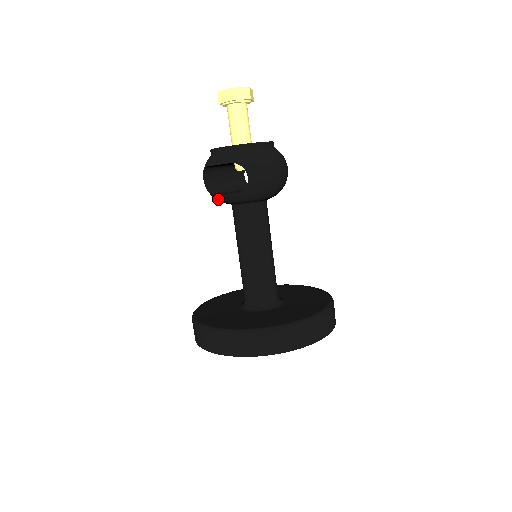
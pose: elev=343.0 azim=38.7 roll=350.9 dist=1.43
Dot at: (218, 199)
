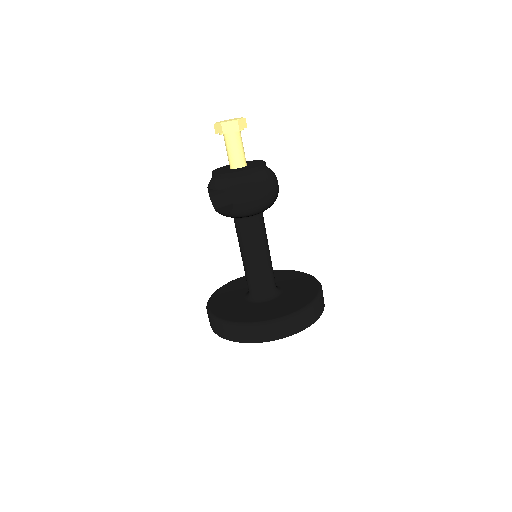
Dot at: occluded
